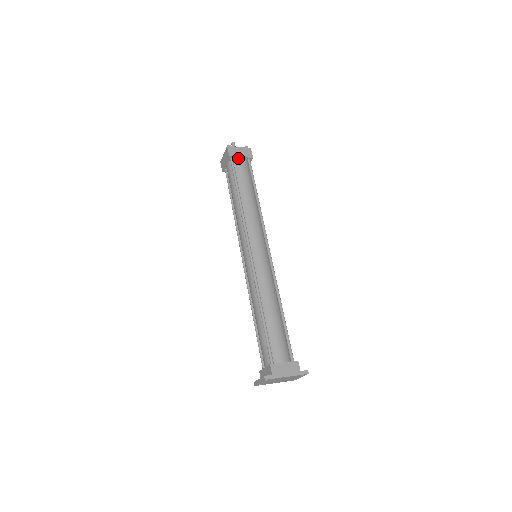
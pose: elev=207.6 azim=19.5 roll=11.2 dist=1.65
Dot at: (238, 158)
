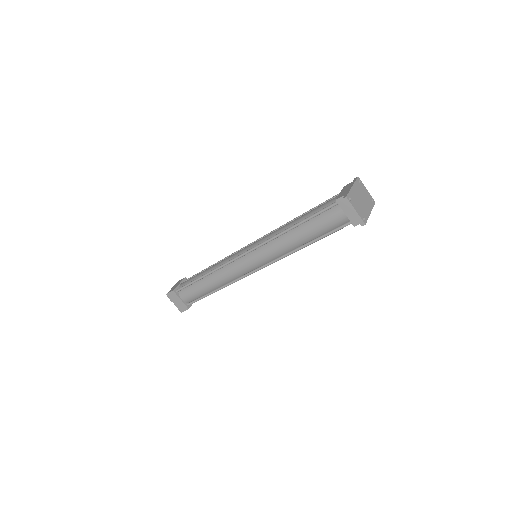
Dot at: (179, 286)
